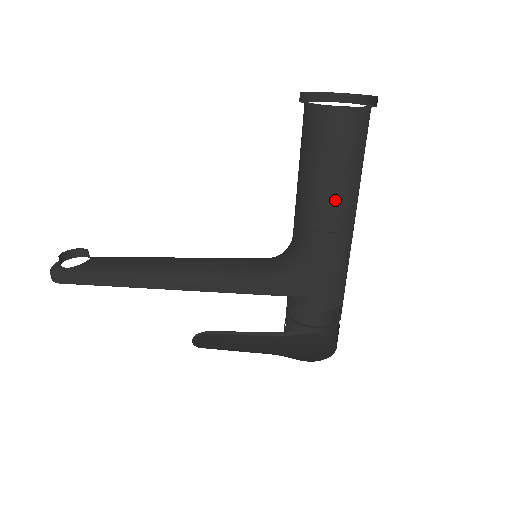
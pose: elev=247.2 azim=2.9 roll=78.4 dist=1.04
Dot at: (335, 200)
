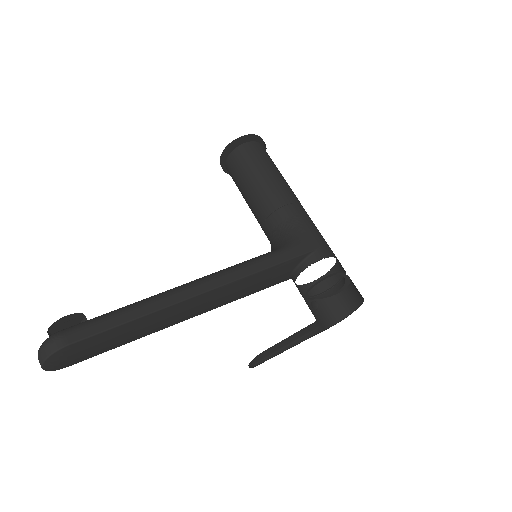
Dot at: (285, 185)
